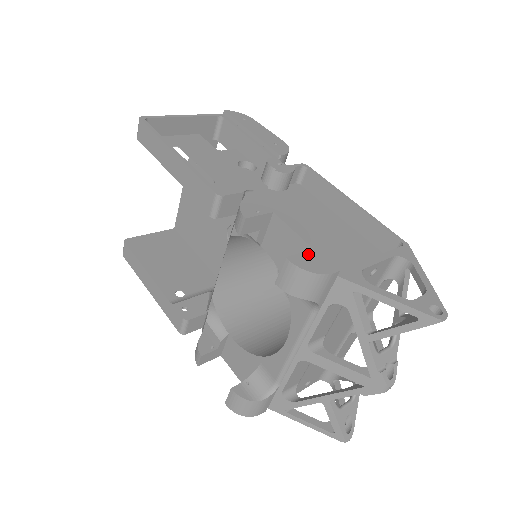
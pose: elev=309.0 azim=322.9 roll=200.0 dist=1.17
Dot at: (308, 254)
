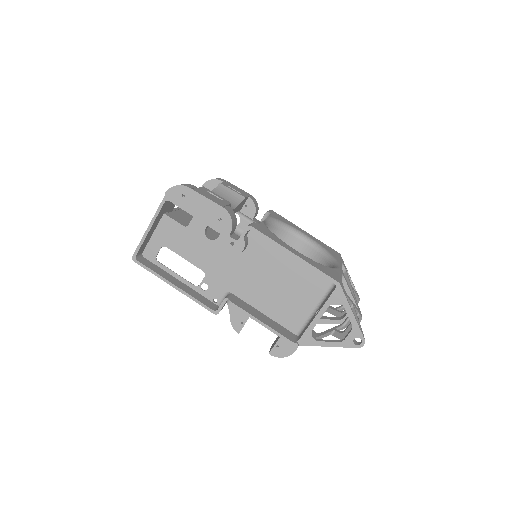
Dot at: (279, 344)
